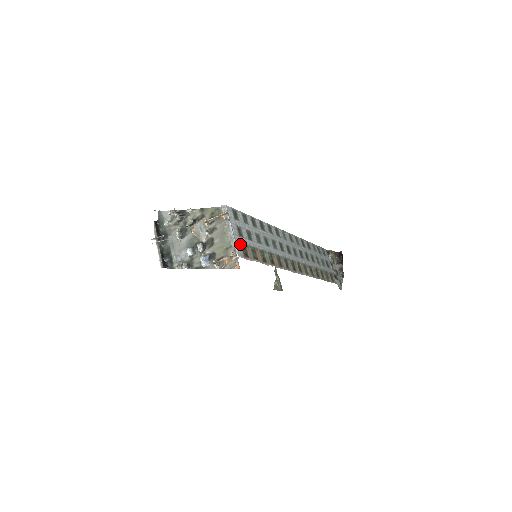
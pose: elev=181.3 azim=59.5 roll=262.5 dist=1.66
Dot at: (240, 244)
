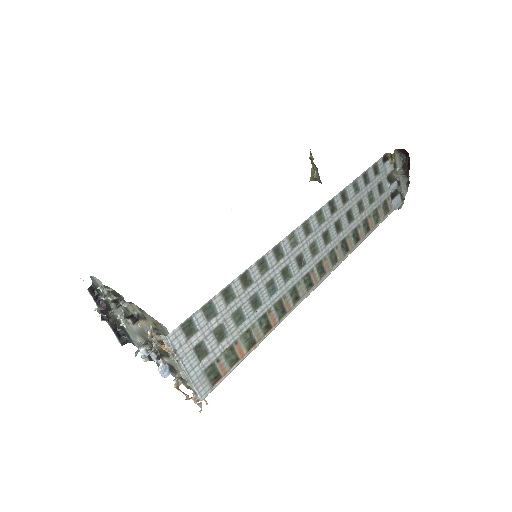
Dot at: (203, 375)
